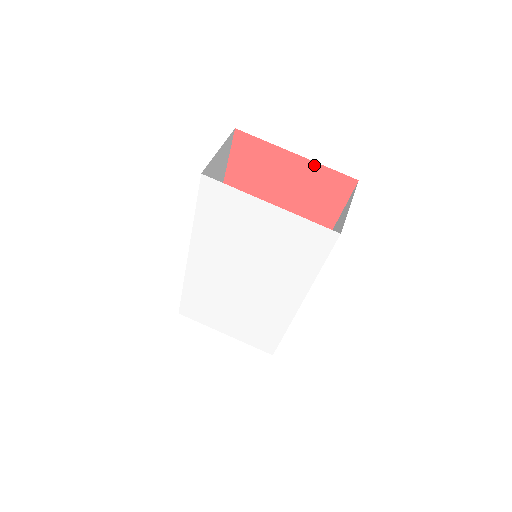
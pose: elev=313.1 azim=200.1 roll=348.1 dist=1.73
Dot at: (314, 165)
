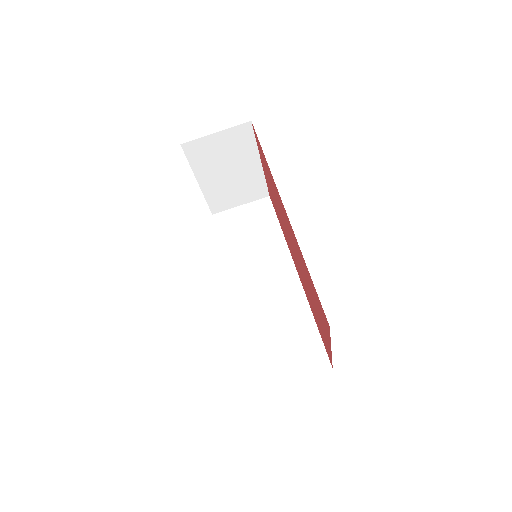
Dot at: occluded
